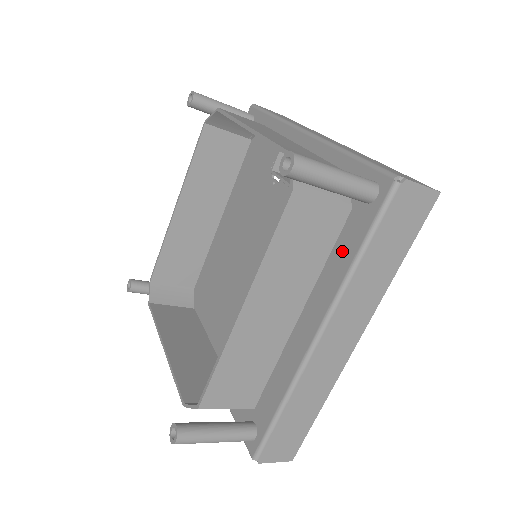
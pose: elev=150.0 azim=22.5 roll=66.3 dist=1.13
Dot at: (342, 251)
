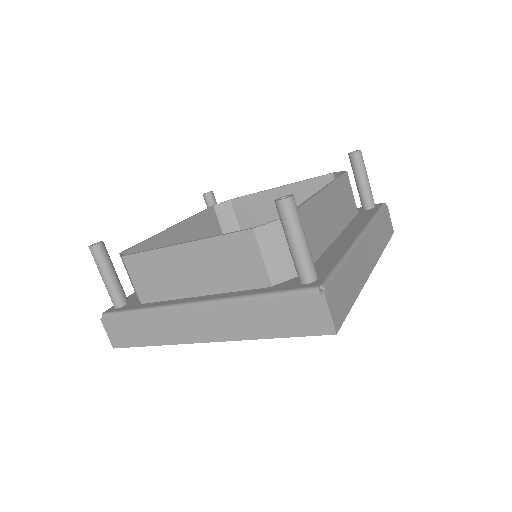
Dot at: (361, 218)
